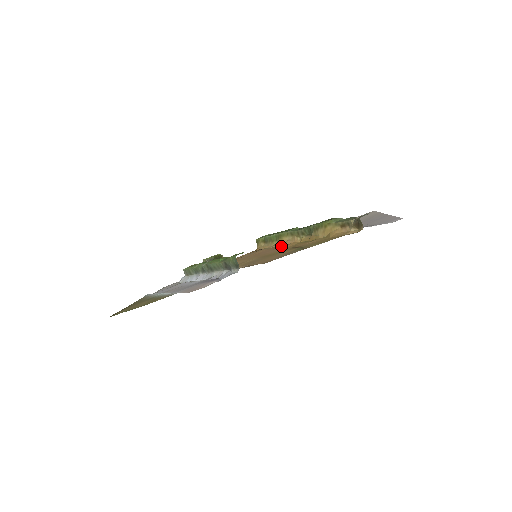
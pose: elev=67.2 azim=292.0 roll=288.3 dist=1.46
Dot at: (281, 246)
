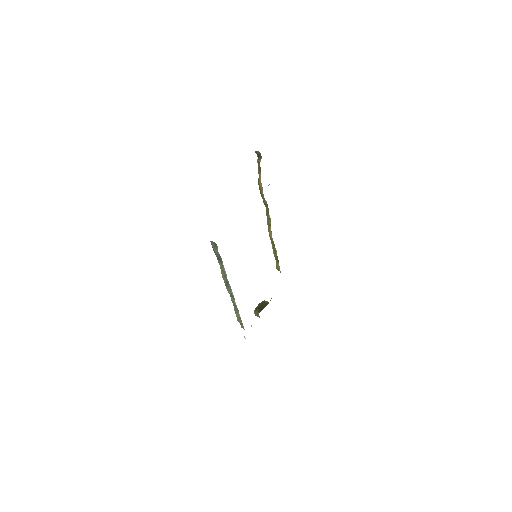
Dot at: occluded
